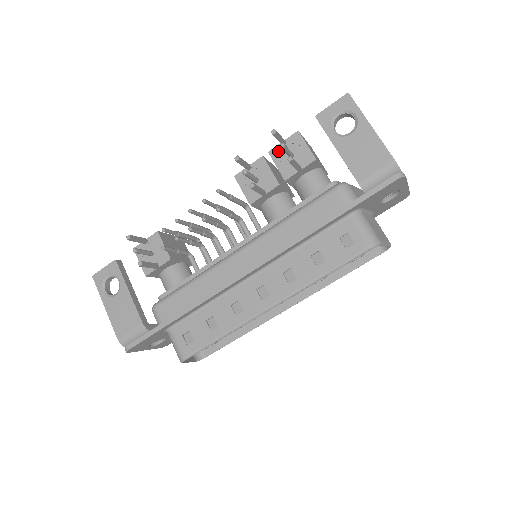
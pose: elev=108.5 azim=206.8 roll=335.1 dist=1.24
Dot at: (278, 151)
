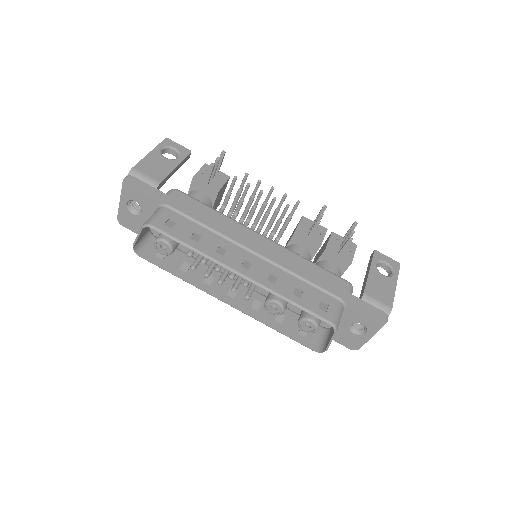
Dot at: (338, 237)
